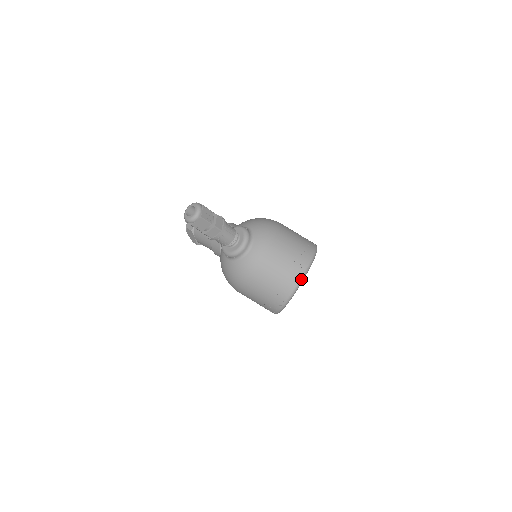
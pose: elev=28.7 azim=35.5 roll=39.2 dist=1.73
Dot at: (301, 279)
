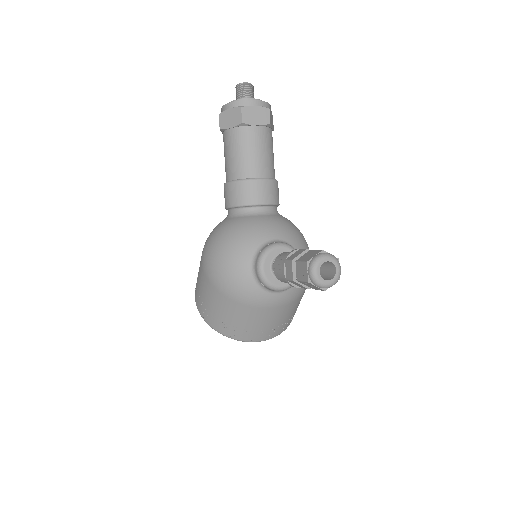
Dot at: occluded
